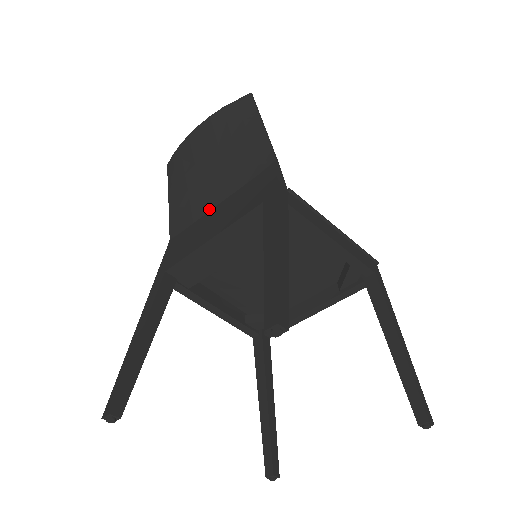
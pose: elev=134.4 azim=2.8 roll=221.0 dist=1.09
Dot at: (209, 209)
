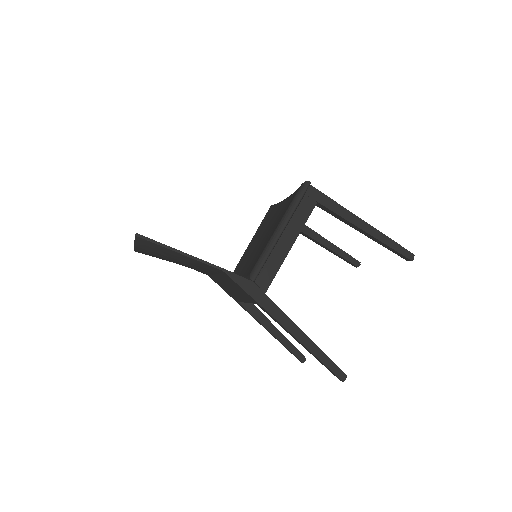
Dot at: occluded
